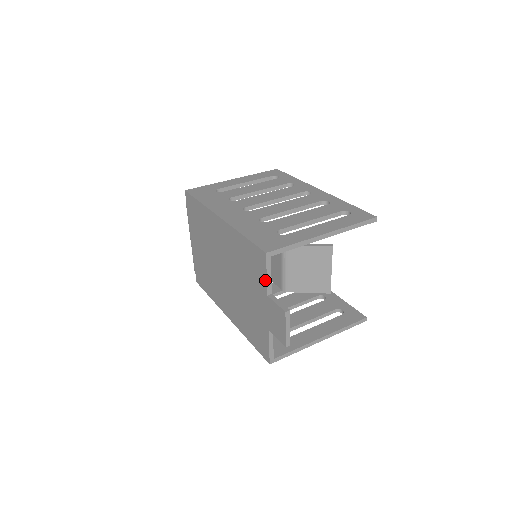
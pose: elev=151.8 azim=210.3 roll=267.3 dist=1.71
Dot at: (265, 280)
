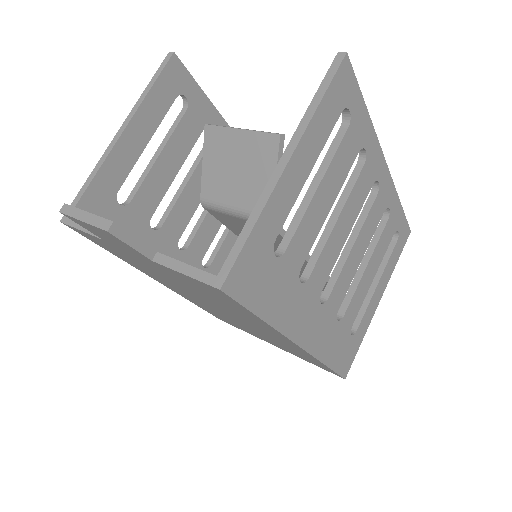
Dot at: (91, 236)
